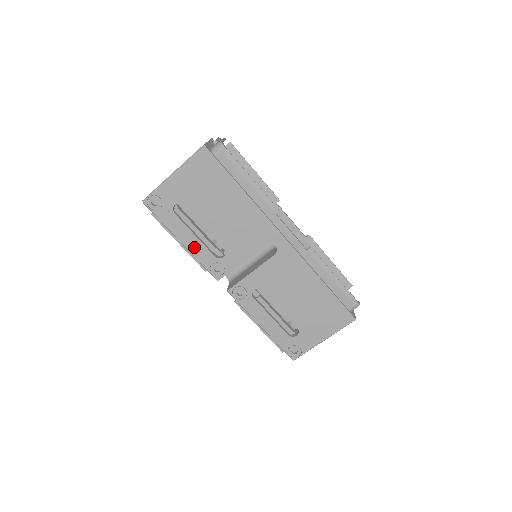
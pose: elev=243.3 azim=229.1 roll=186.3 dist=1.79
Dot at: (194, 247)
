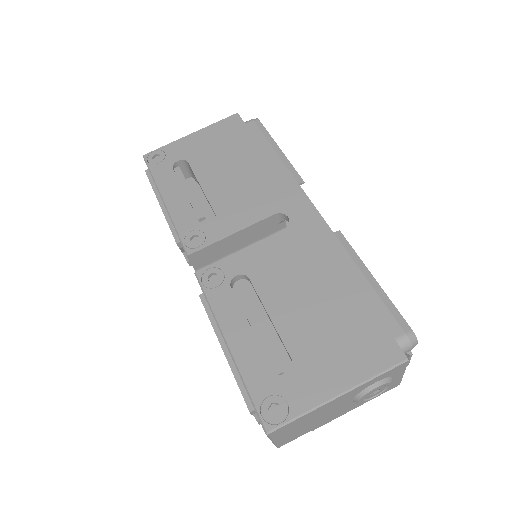
Dot at: (177, 208)
